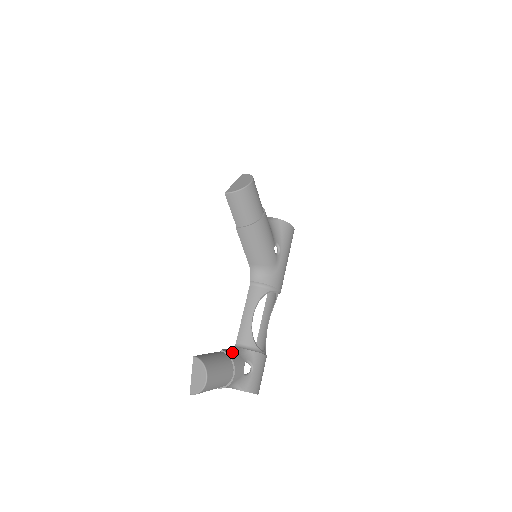
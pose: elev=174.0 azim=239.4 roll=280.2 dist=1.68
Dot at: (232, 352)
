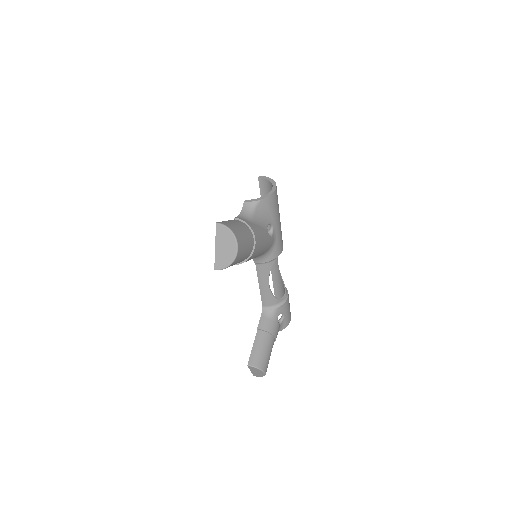
Dot at: (266, 324)
